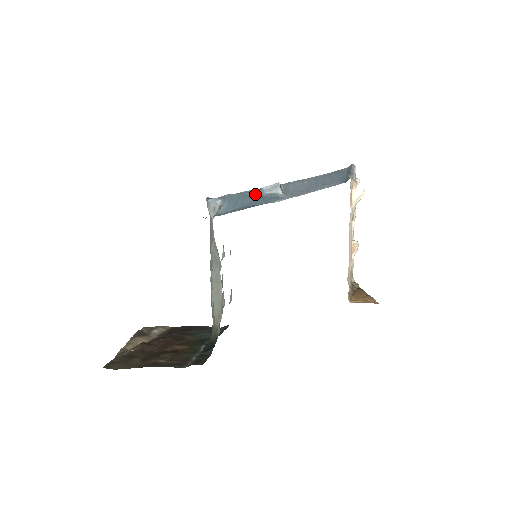
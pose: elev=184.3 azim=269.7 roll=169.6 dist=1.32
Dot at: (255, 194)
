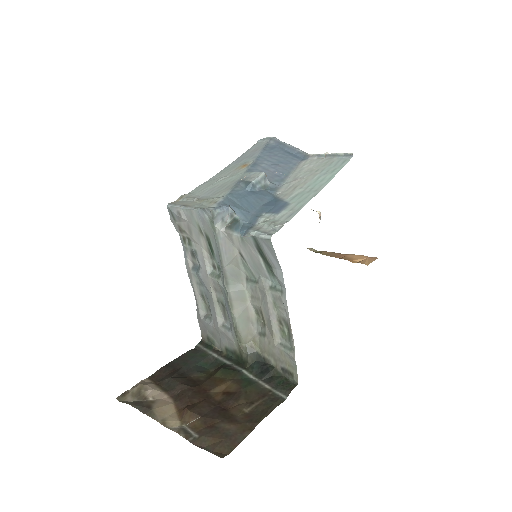
Dot at: (247, 191)
